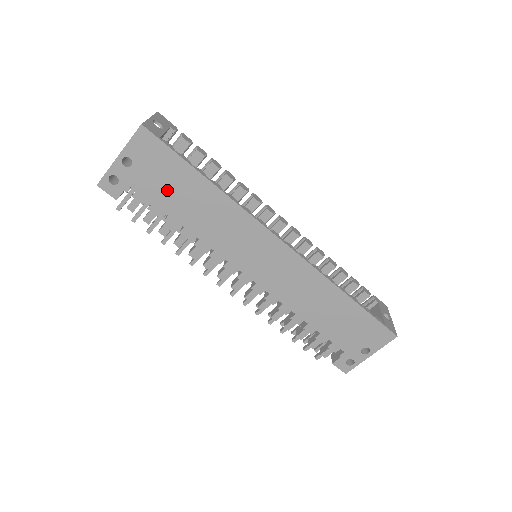
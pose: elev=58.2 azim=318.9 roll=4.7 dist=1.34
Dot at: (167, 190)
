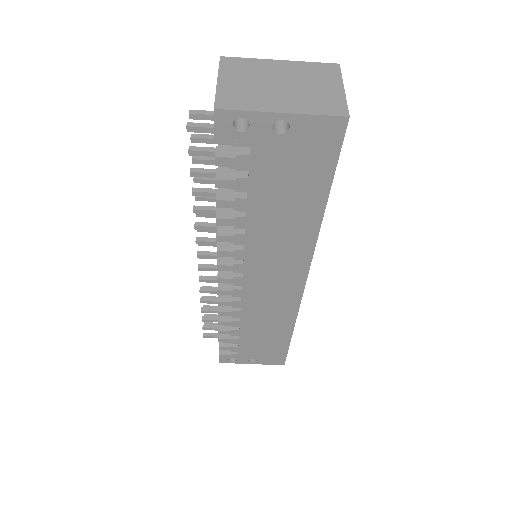
Dot at: (279, 183)
